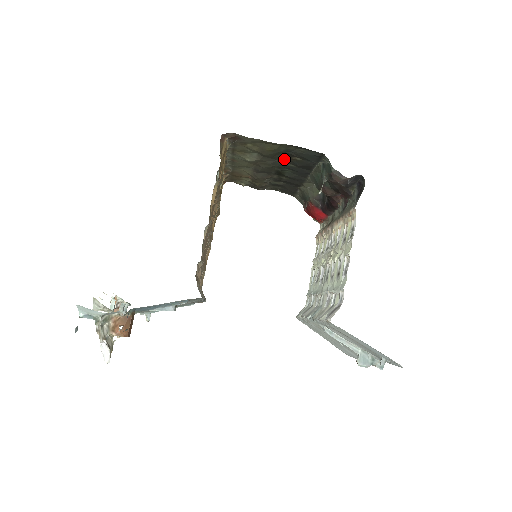
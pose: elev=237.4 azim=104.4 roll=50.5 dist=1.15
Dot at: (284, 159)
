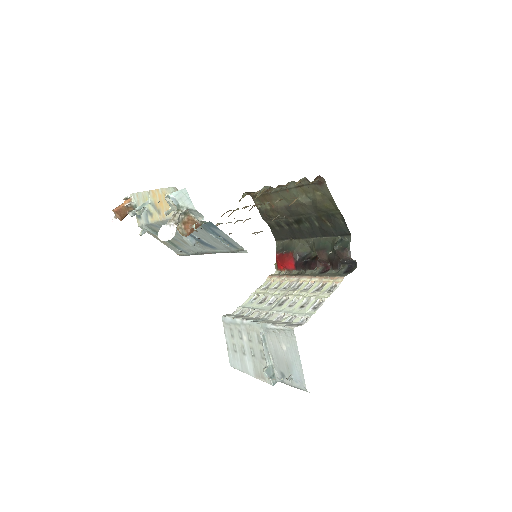
Dot at: (320, 217)
